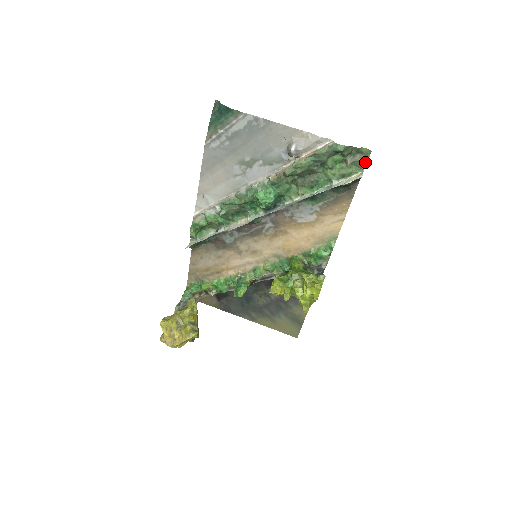
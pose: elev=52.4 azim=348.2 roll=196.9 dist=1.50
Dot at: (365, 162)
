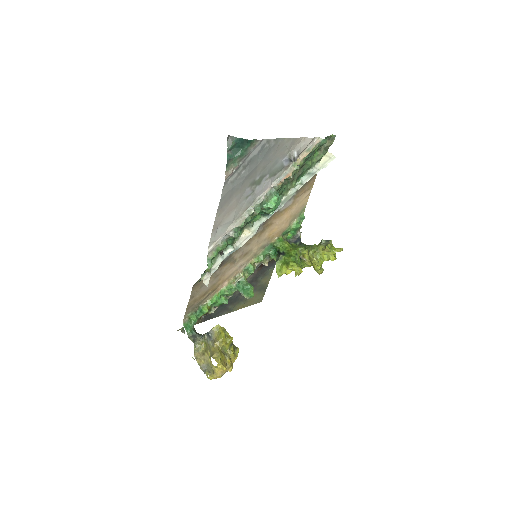
Dot at: occluded
